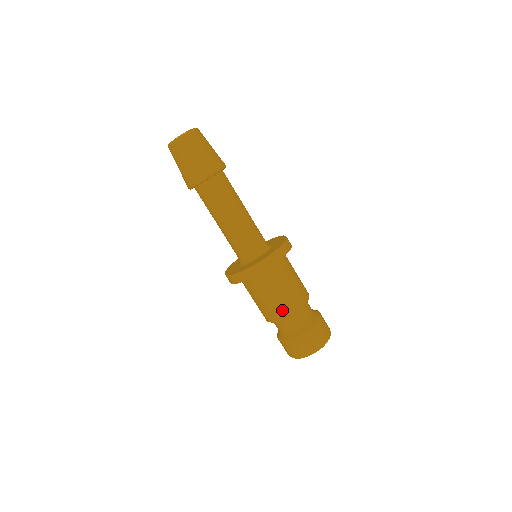
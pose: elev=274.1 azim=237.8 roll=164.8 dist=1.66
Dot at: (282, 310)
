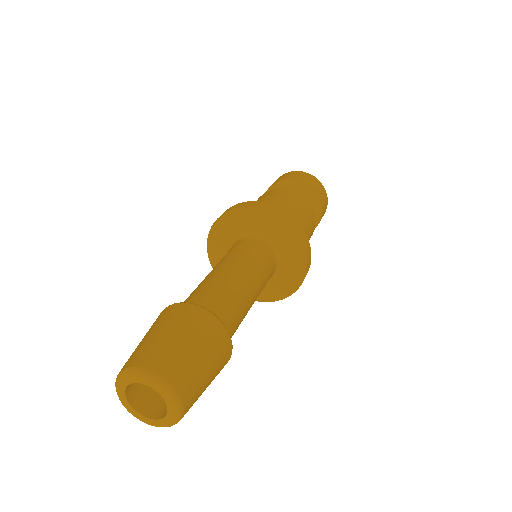
Dot at: occluded
